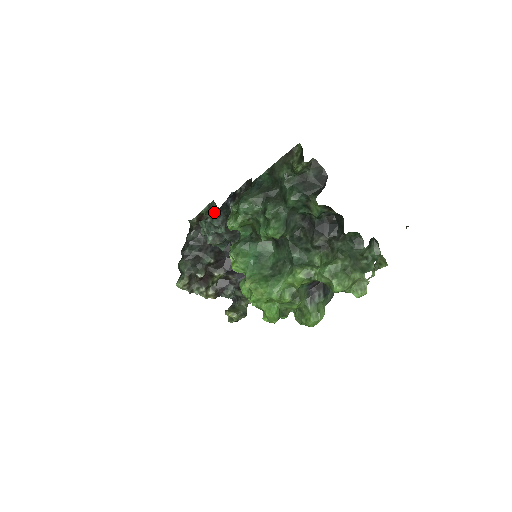
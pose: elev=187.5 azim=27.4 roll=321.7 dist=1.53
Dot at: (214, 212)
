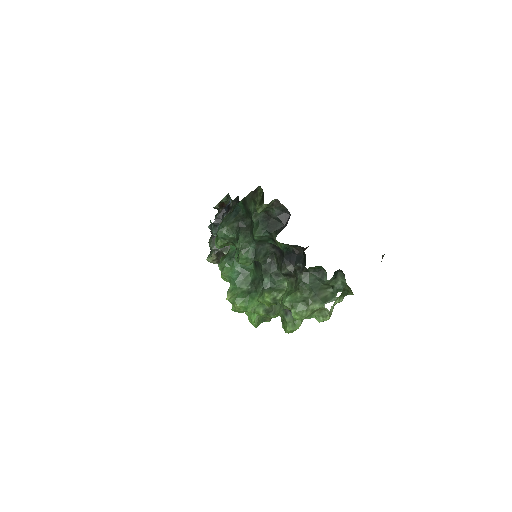
Dot at: occluded
